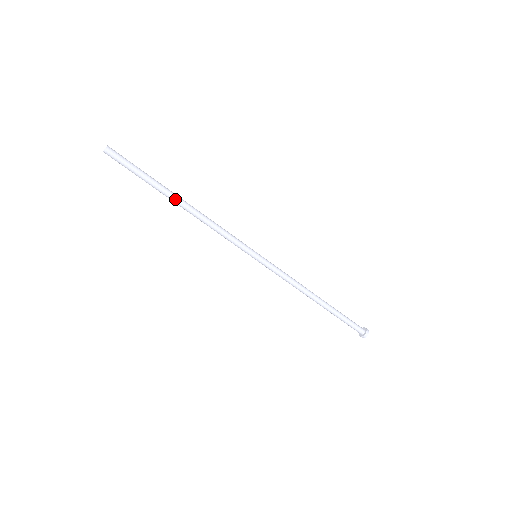
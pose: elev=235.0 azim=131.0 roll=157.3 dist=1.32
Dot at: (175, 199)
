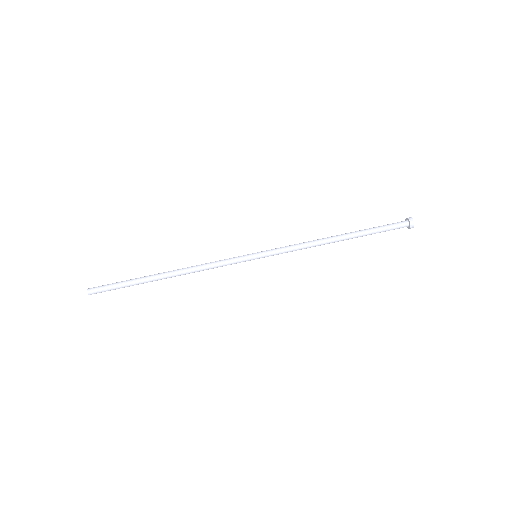
Dot at: (160, 277)
